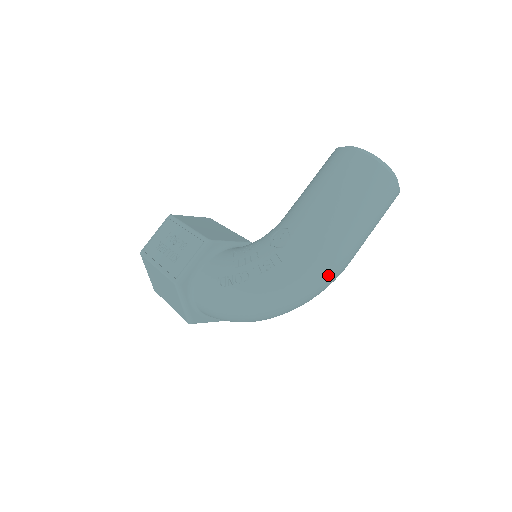
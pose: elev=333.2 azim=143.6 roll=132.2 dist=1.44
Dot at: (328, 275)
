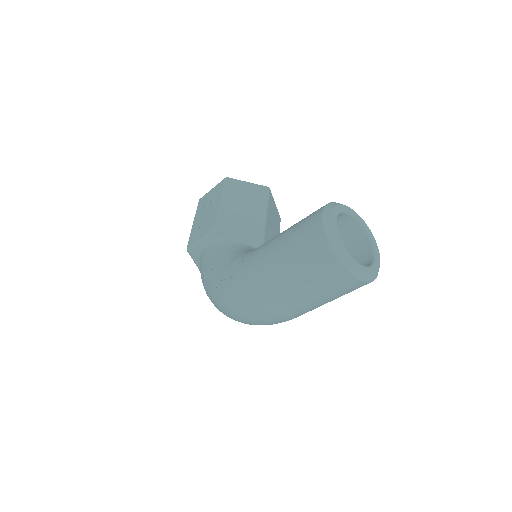
Dot at: (262, 320)
